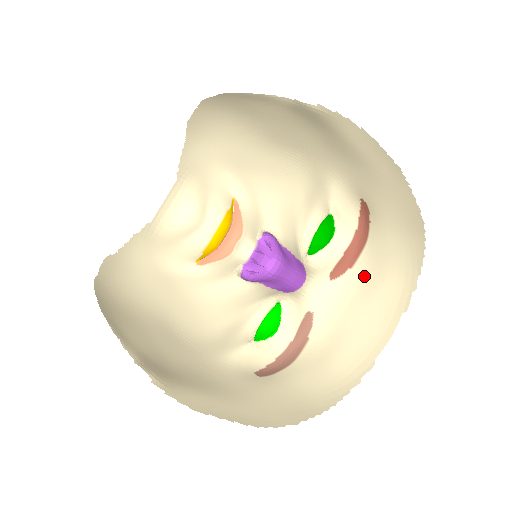
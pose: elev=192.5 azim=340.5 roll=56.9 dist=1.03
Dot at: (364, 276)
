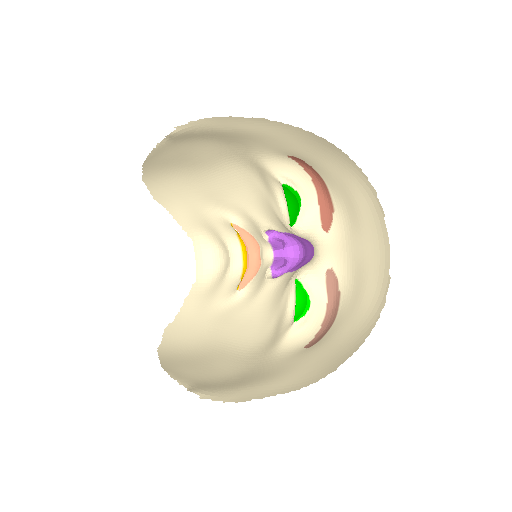
Dot at: (345, 210)
